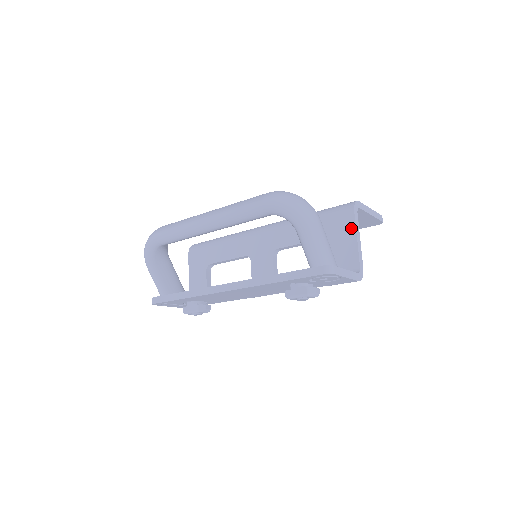
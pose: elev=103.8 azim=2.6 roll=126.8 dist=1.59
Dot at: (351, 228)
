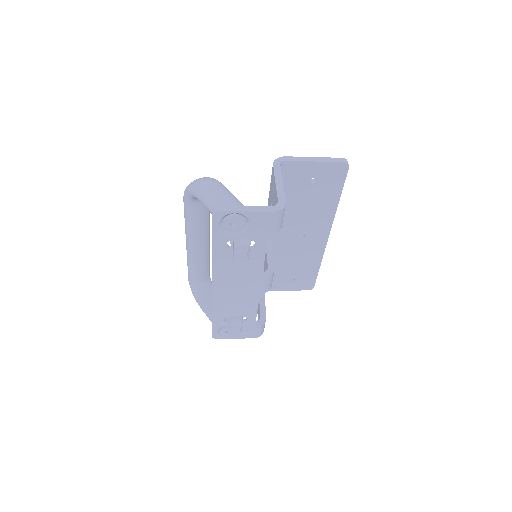
Dot at: (273, 178)
